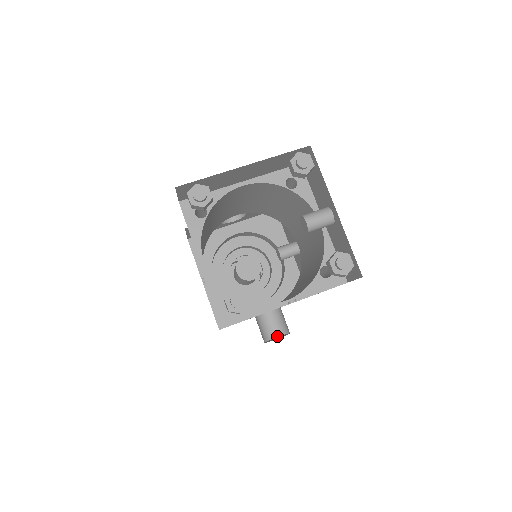
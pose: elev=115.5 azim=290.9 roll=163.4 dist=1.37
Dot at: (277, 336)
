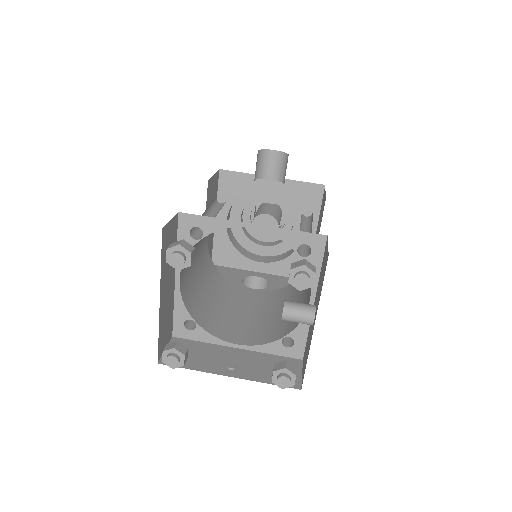
Dot at: occluded
